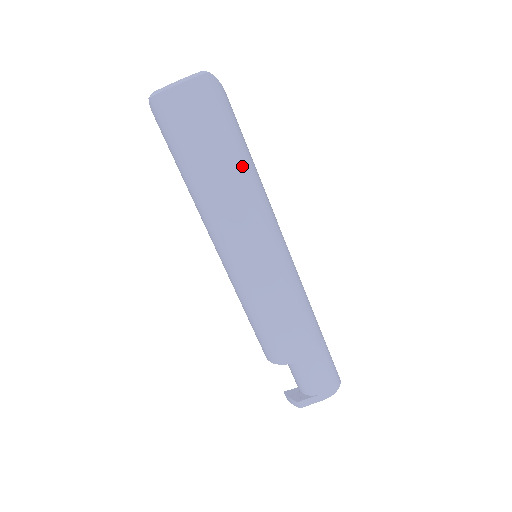
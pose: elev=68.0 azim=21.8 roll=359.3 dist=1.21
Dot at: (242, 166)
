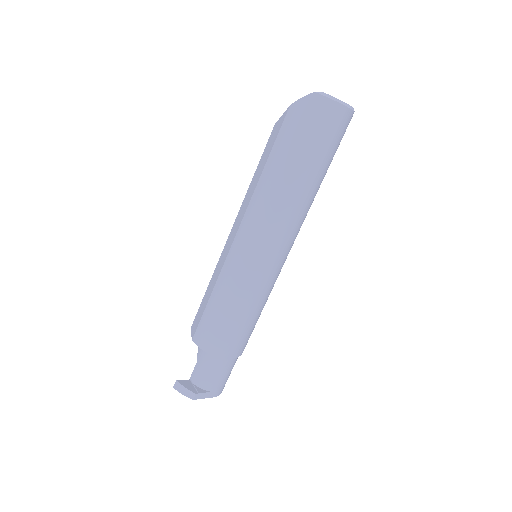
Dot at: (318, 189)
